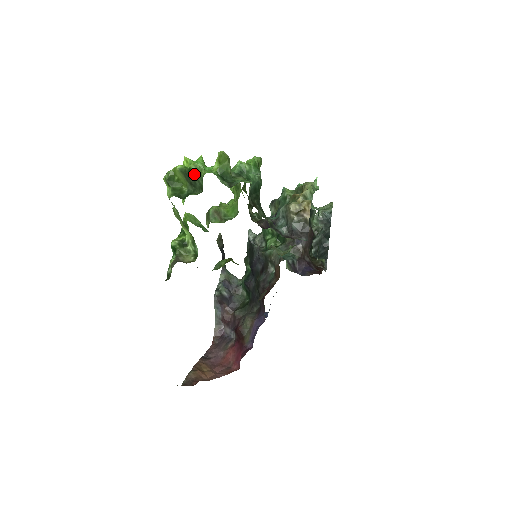
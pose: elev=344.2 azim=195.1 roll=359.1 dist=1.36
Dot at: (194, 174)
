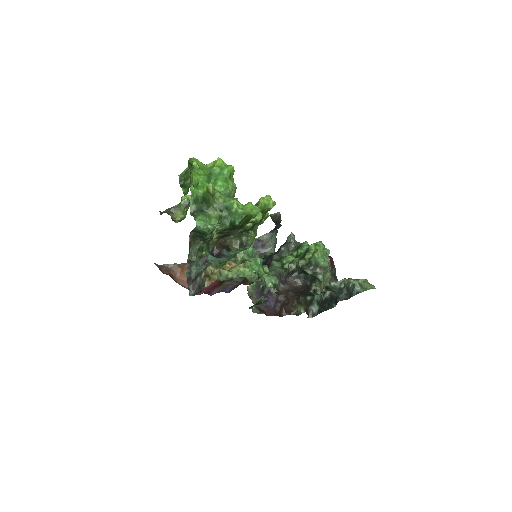
Dot at: (190, 179)
